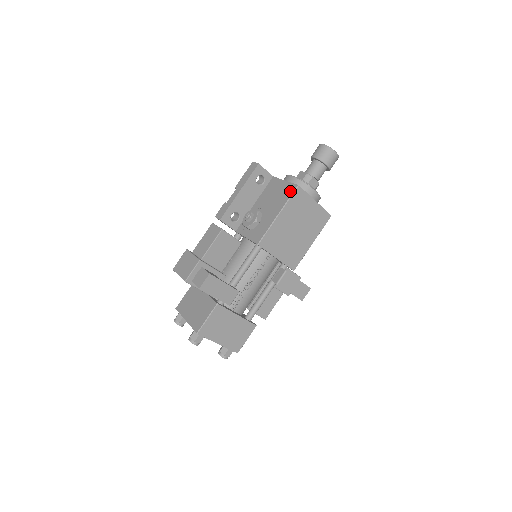
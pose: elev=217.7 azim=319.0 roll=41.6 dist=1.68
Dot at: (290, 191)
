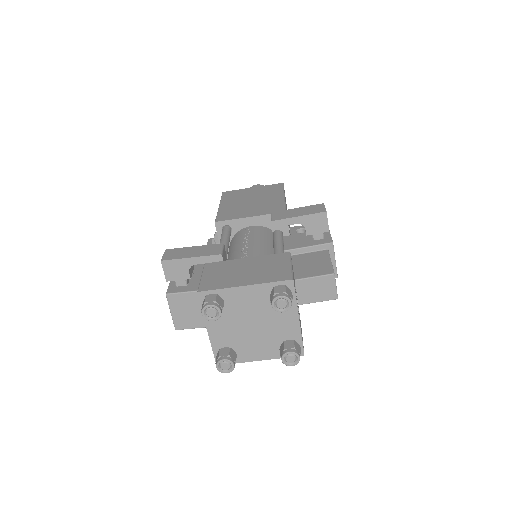
Dot at: occluded
